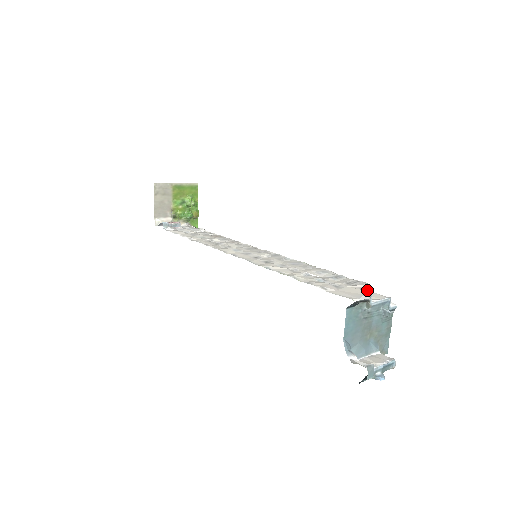
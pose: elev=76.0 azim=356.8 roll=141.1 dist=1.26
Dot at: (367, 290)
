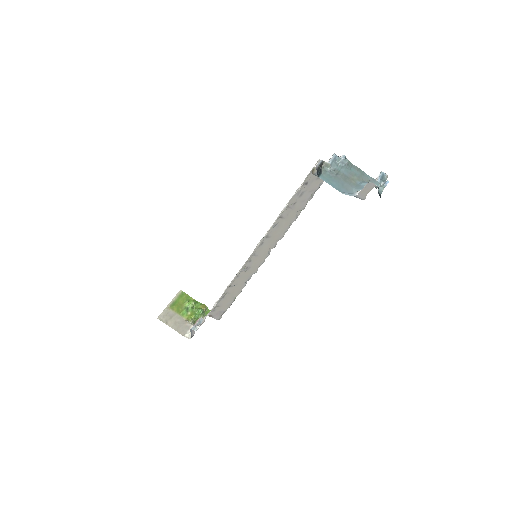
Dot at: occluded
